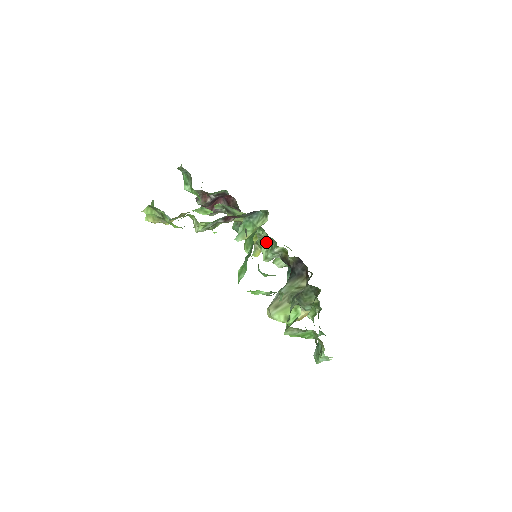
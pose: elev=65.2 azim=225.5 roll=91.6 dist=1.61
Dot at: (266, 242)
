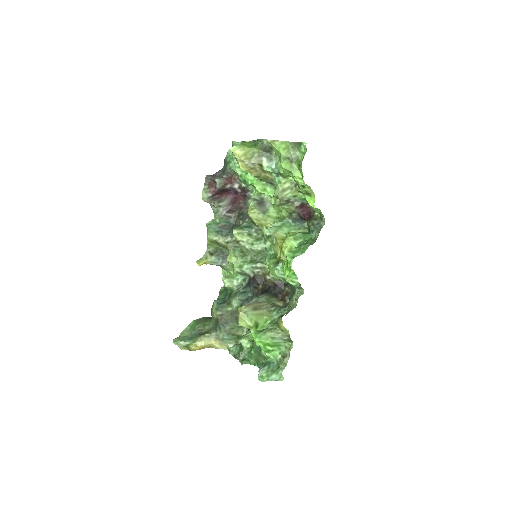
Dot at: (245, 255)
